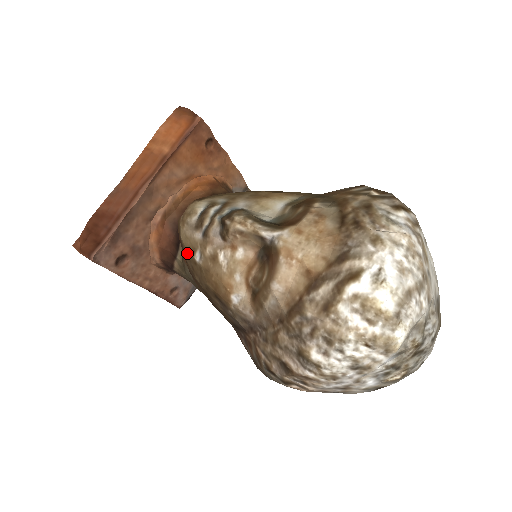
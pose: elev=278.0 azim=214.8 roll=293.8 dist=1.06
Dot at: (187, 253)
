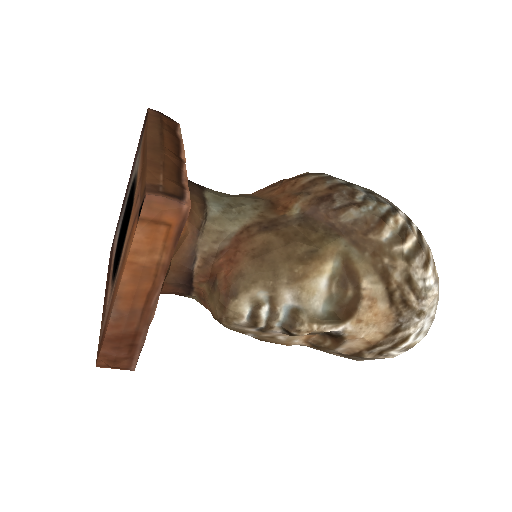
Dot at: occluded
